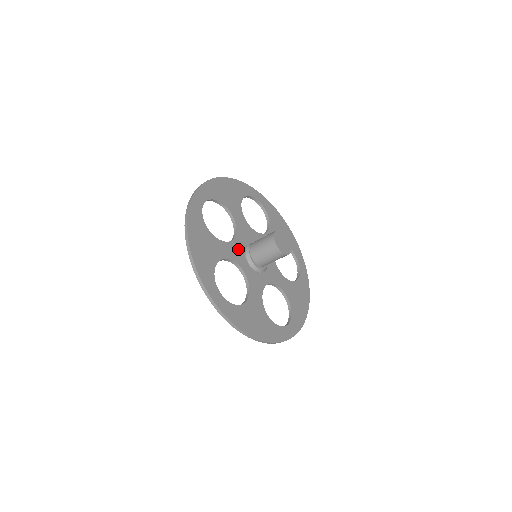
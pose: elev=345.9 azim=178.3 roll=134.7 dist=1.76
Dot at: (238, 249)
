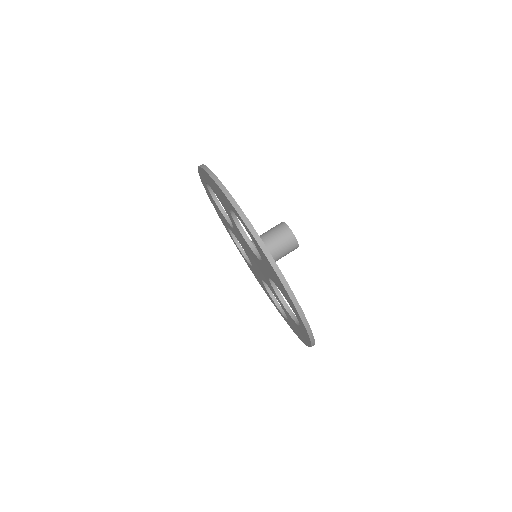
Dot at: occluded
